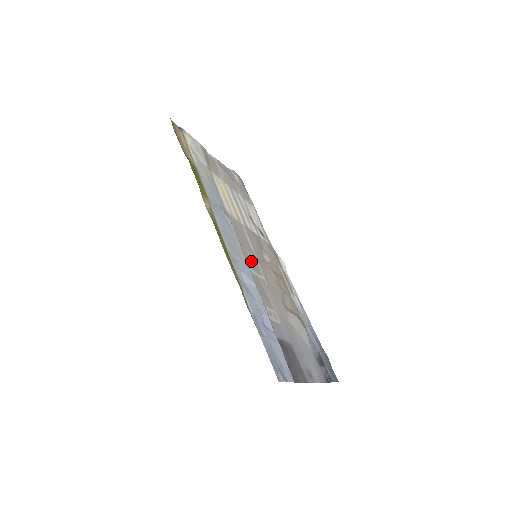
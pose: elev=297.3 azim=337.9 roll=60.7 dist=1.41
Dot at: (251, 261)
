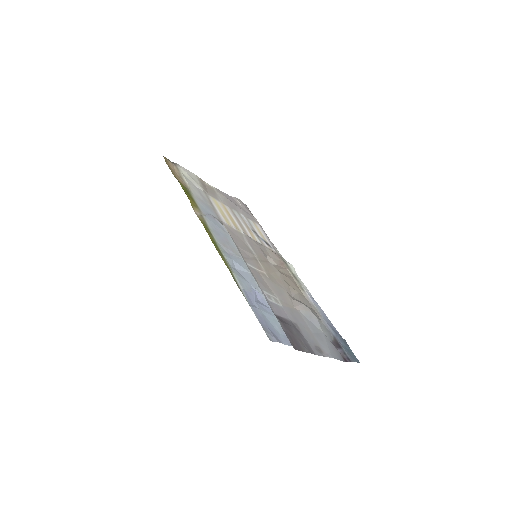
Dot at: (249, 258)
